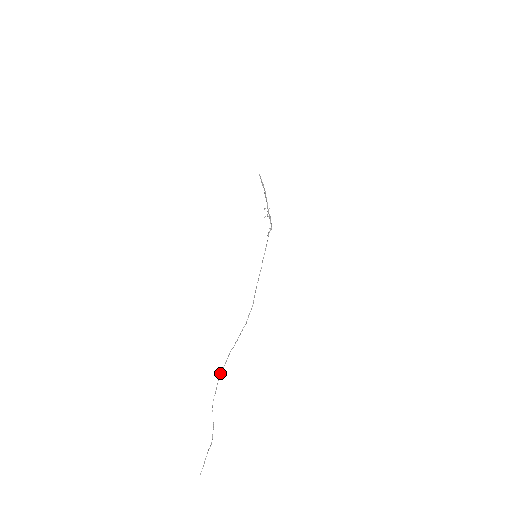
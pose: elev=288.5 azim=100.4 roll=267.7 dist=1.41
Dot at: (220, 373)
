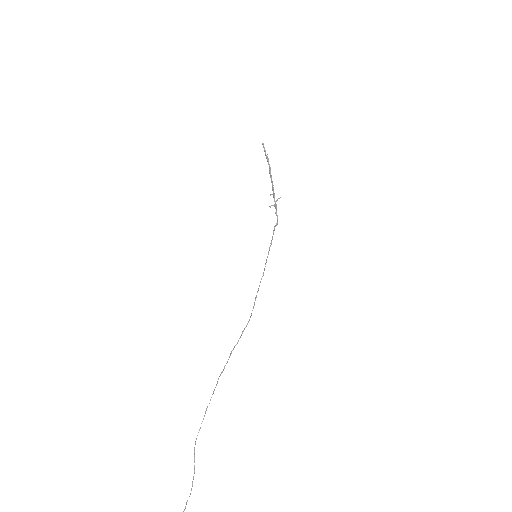
Dot at: (207, 407)
